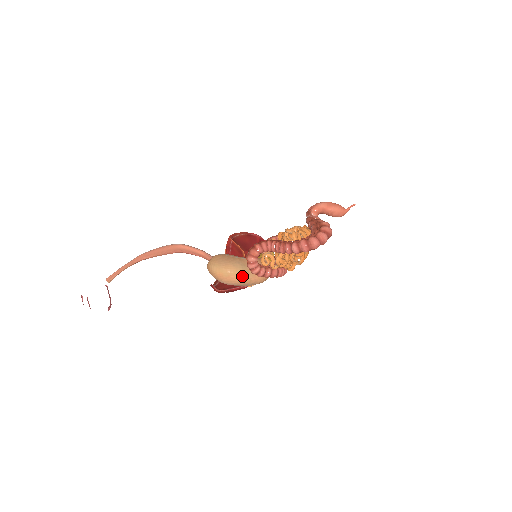
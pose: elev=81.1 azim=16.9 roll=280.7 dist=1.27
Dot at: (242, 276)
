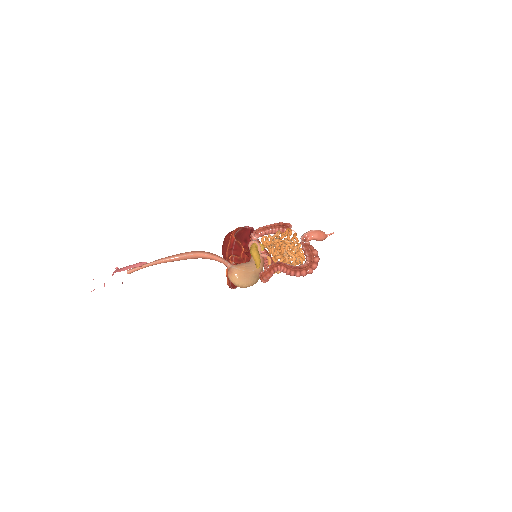
Dot at: occluded
